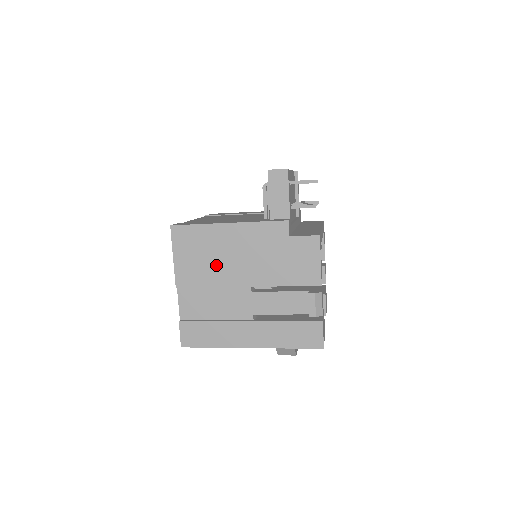
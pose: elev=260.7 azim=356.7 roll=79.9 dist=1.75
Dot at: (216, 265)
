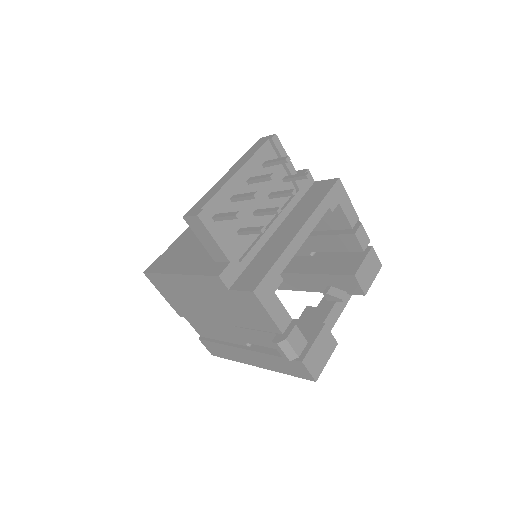
Dot at: (193, 305)
